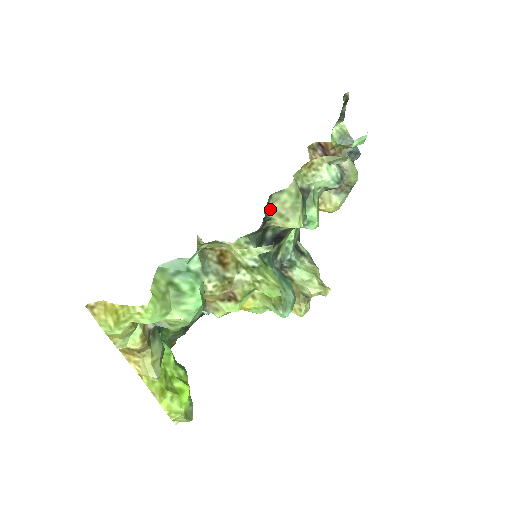
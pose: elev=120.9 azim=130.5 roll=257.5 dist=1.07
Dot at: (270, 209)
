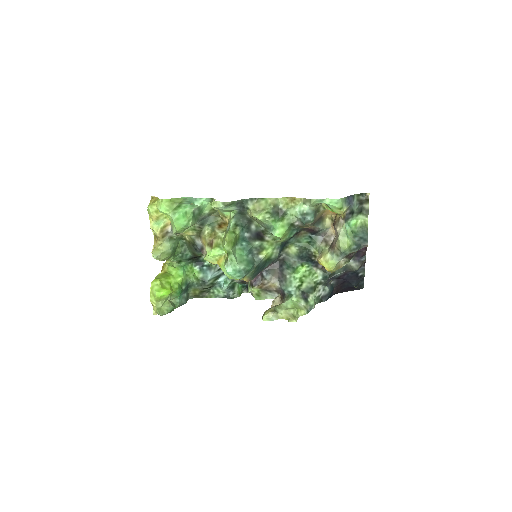
Dot at: (252, 204)
